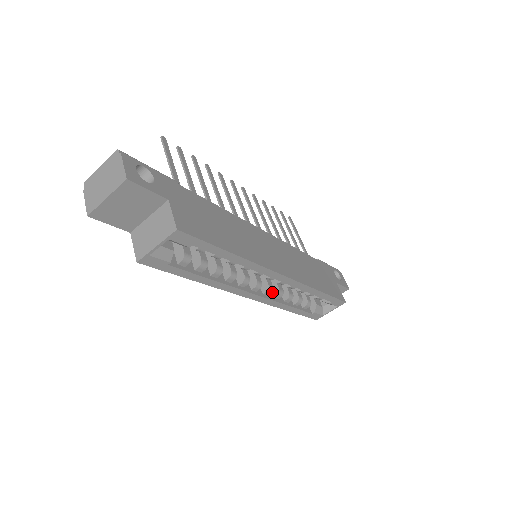
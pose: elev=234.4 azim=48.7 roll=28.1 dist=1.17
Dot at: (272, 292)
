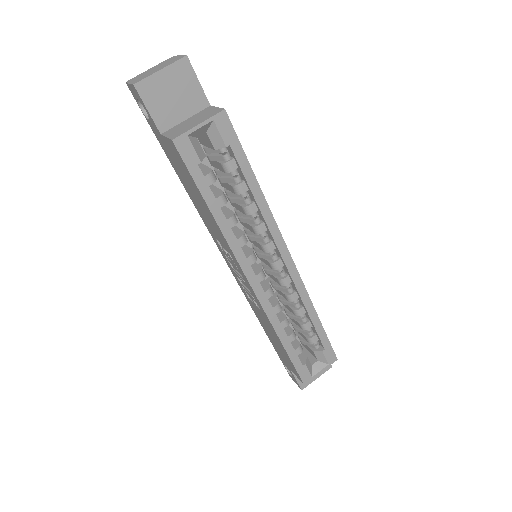
Dot at: occluded
